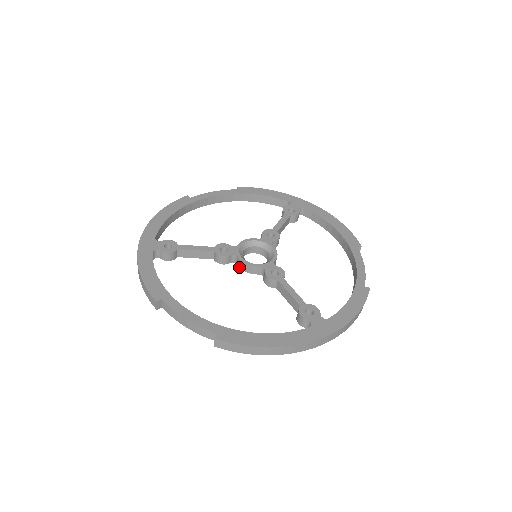
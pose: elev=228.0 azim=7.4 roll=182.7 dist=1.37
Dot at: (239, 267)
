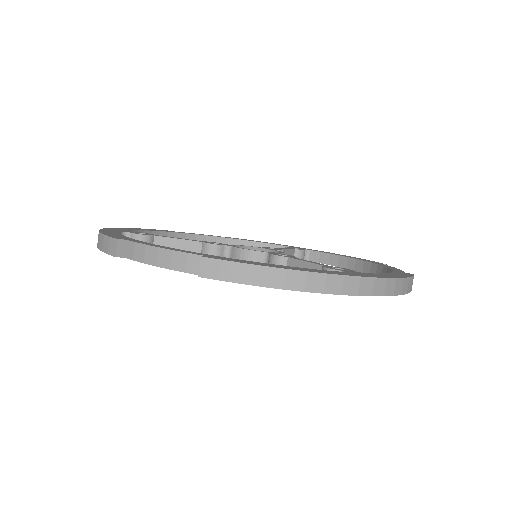
Dot at: occluded
